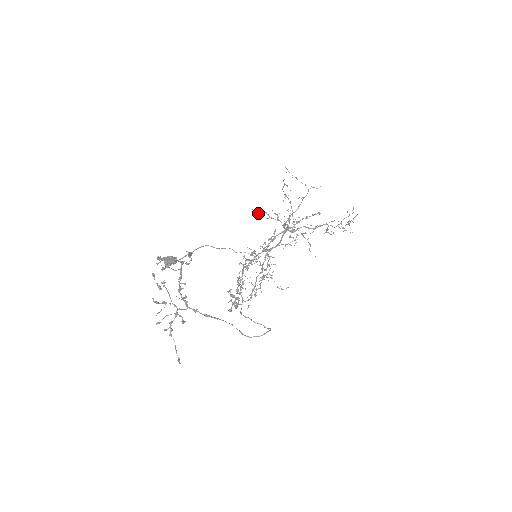
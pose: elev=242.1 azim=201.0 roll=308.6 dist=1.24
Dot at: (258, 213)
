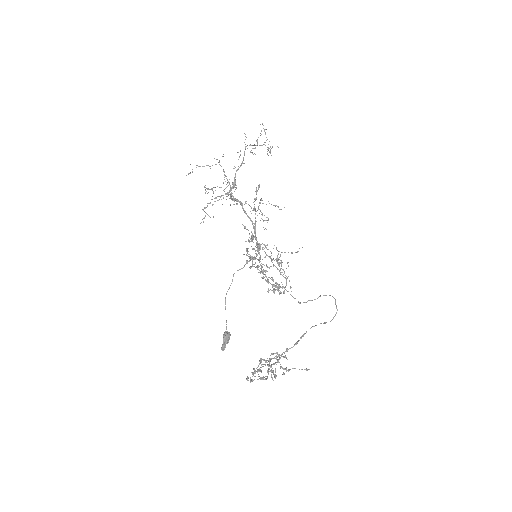
Dot at: occluded
